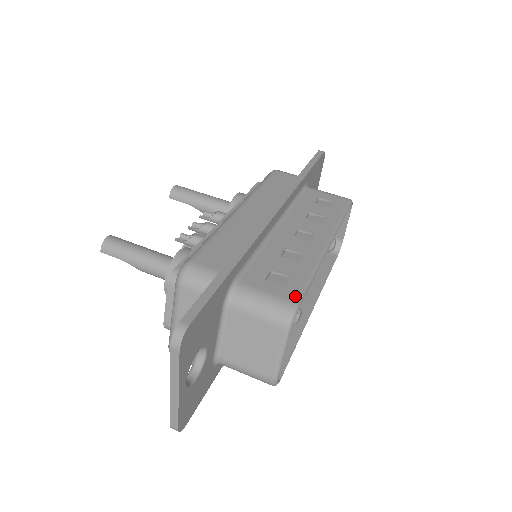
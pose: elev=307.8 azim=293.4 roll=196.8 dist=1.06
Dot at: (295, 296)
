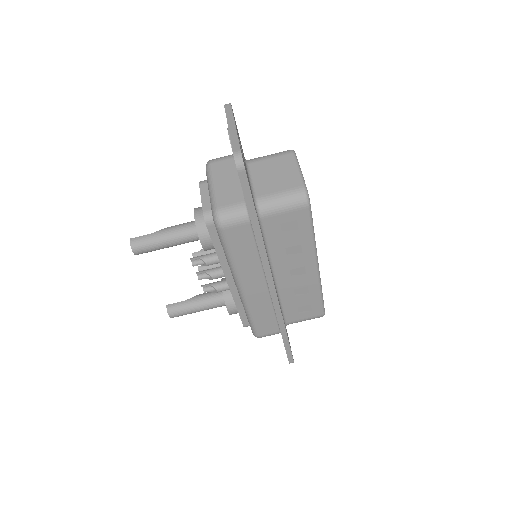
Dot at: (320, 312)
